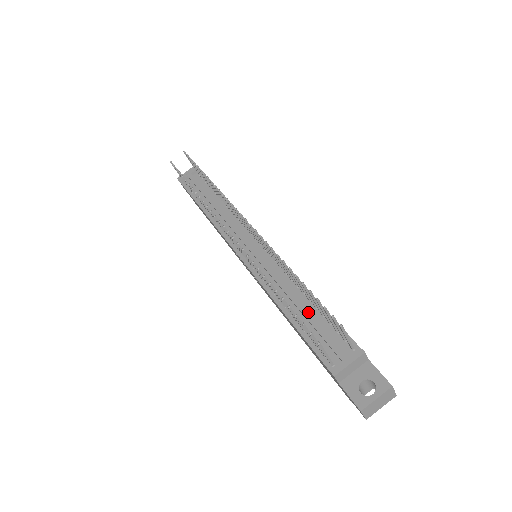
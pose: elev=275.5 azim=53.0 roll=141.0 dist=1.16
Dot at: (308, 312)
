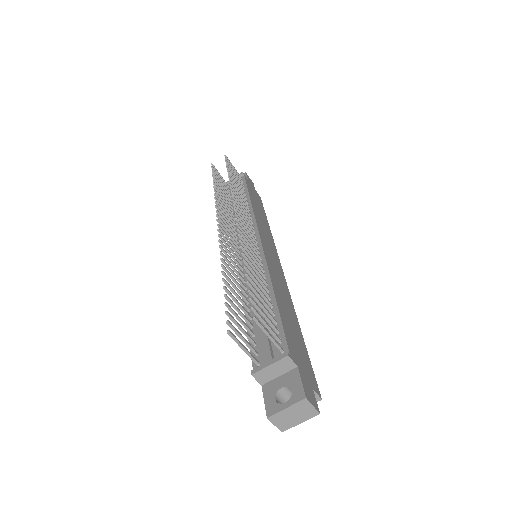
Dot at: occluded
